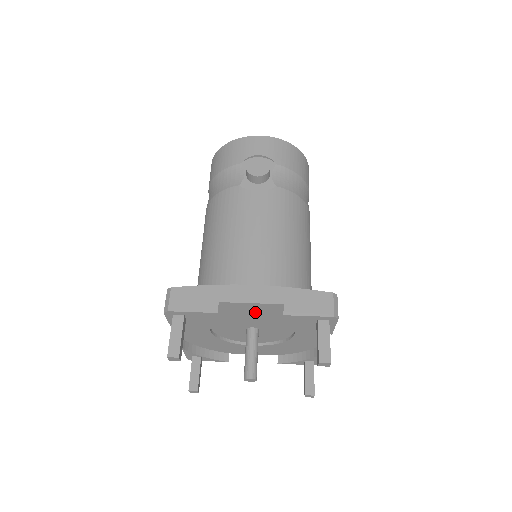
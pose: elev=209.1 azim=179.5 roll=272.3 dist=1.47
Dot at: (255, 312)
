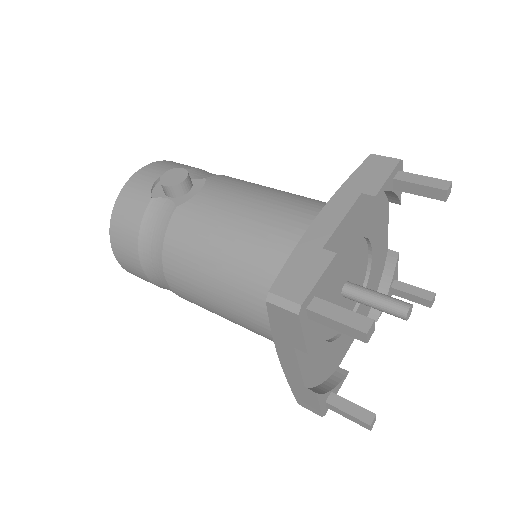
Dot at: (346, 238)
